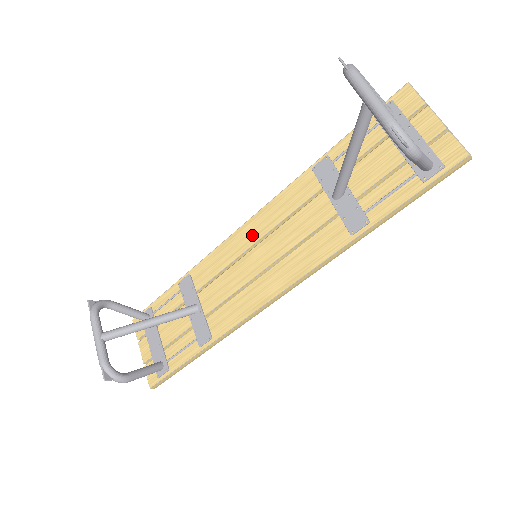
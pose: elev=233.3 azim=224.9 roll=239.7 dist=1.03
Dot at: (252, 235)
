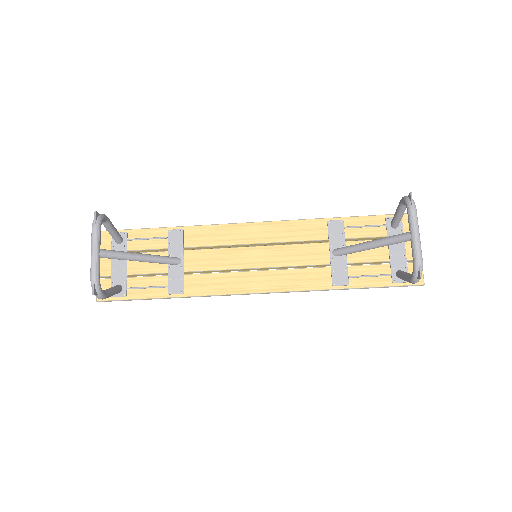
Dot at: (257, 236)
